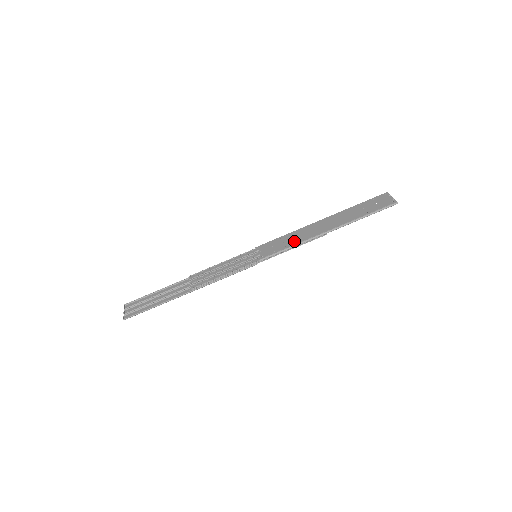
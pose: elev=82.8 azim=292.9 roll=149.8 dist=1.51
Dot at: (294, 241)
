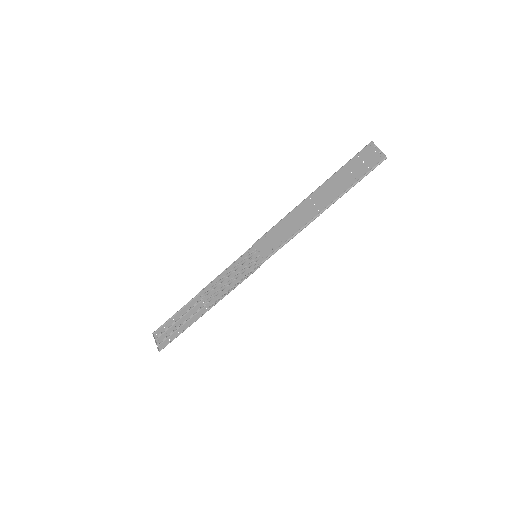
Dot at: (289, 232)
